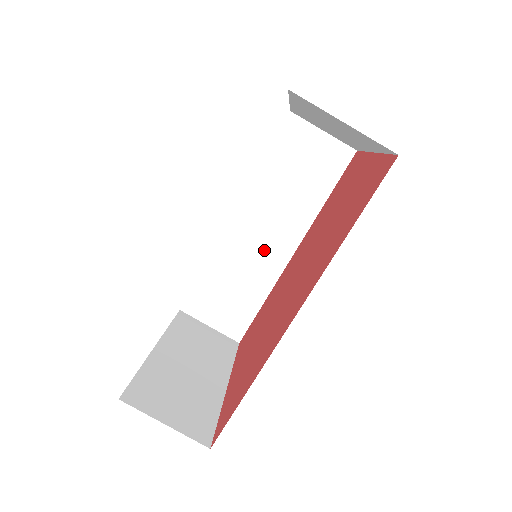
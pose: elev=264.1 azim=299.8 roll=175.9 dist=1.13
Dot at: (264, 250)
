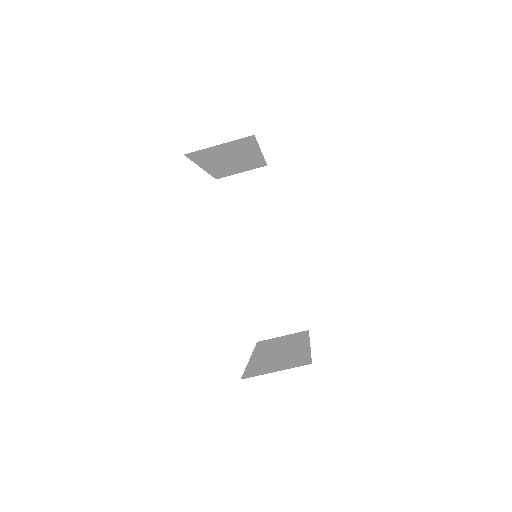
Dot at: (270, 262)
